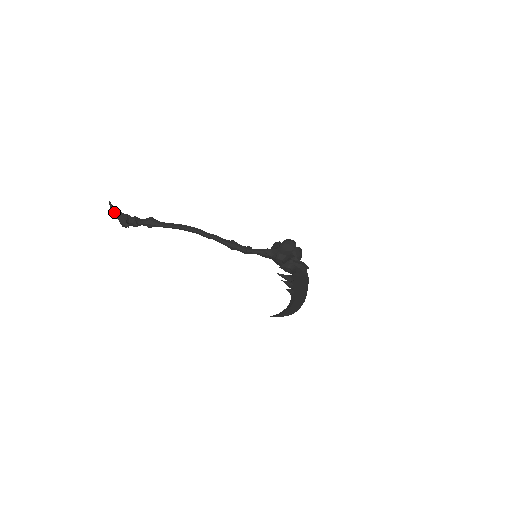
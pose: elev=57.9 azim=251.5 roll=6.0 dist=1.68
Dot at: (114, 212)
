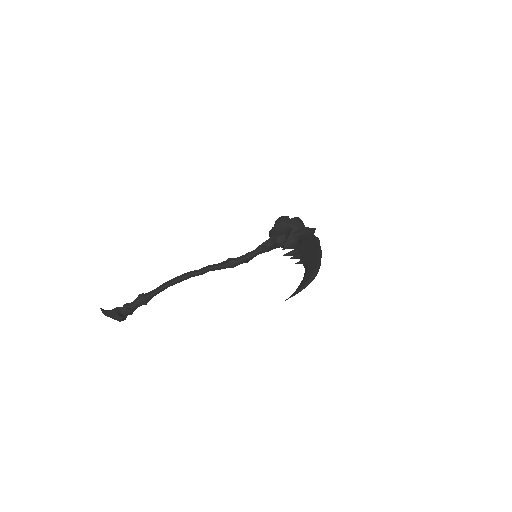
Dot at: (106, 314)
